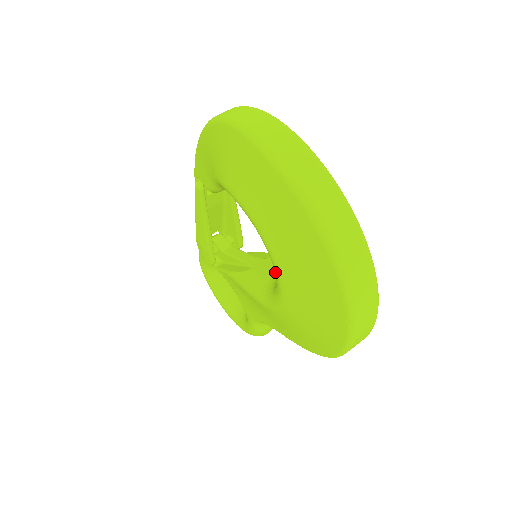
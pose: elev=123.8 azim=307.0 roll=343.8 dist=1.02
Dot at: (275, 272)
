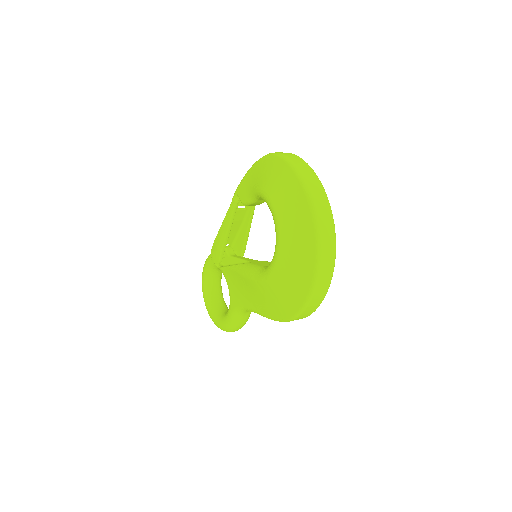
Dot at: (276, 247)
